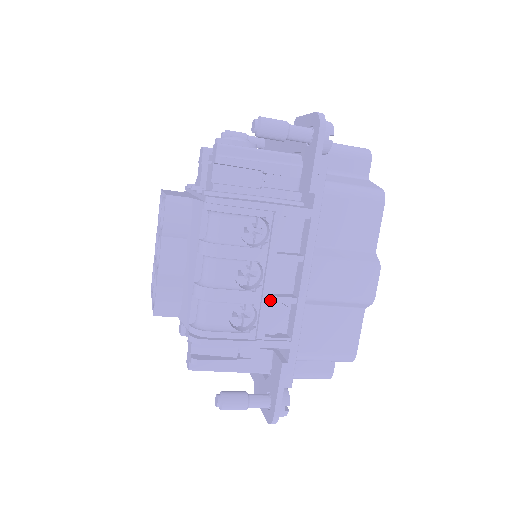
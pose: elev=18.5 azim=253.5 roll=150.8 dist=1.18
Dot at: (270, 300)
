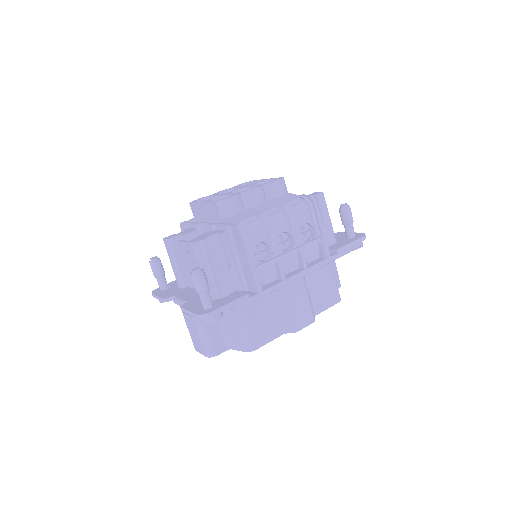
Dot at: (279, 262)
